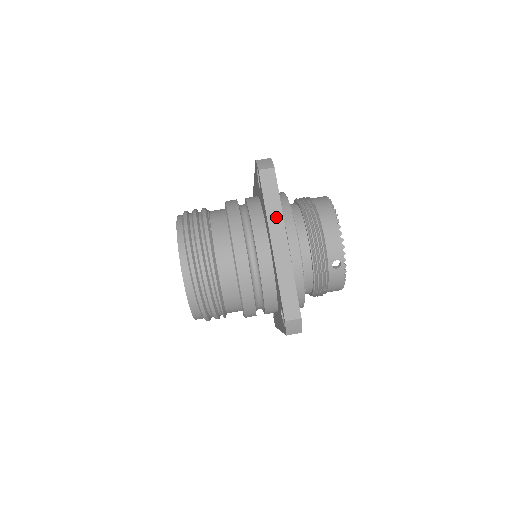
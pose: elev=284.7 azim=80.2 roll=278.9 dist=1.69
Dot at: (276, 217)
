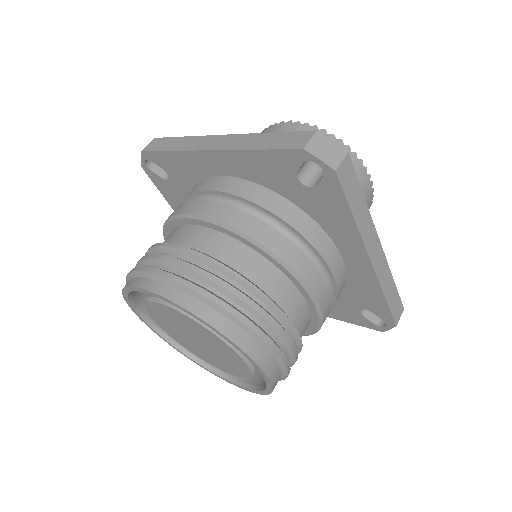
Dot at: (190, 142)
